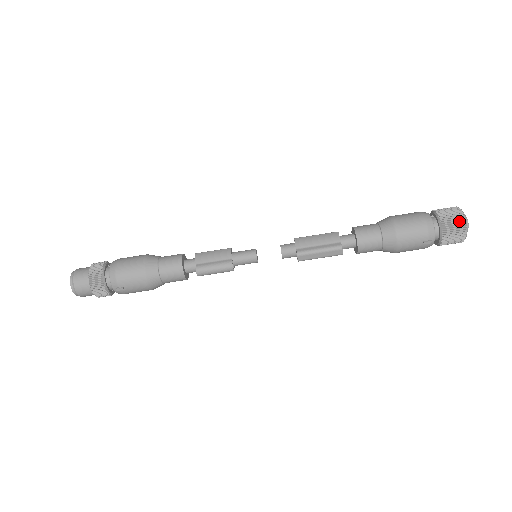
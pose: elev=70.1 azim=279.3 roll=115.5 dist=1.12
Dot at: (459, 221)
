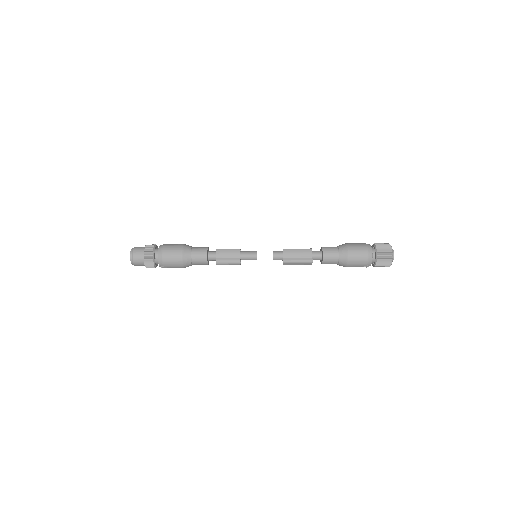
Dot at: (388, 258)
